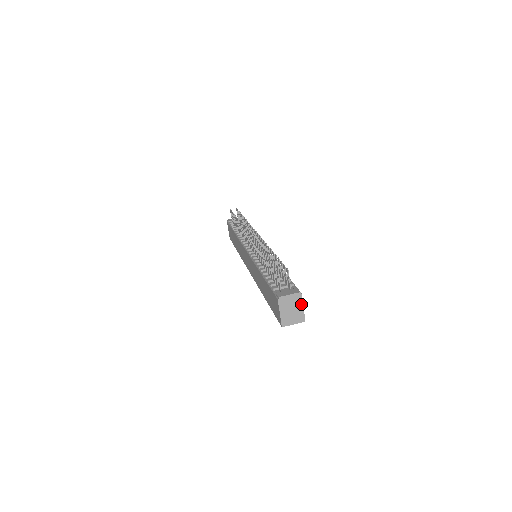
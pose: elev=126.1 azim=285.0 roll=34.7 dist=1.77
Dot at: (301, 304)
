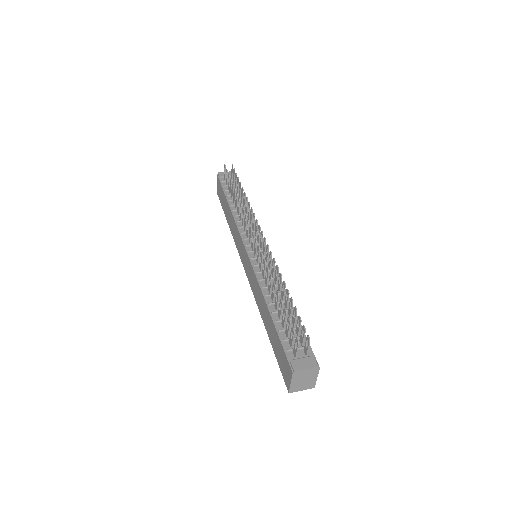
Dot at: (316, 375)
